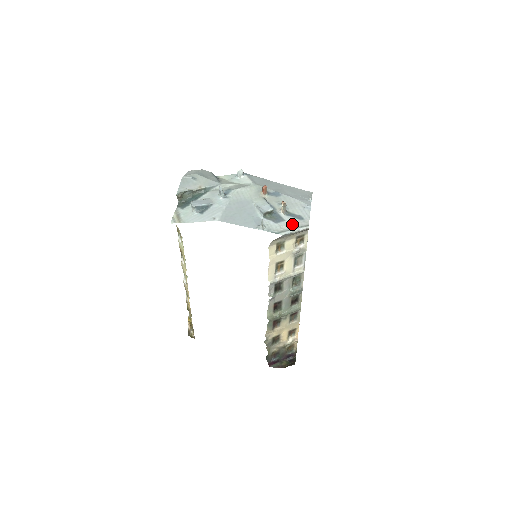
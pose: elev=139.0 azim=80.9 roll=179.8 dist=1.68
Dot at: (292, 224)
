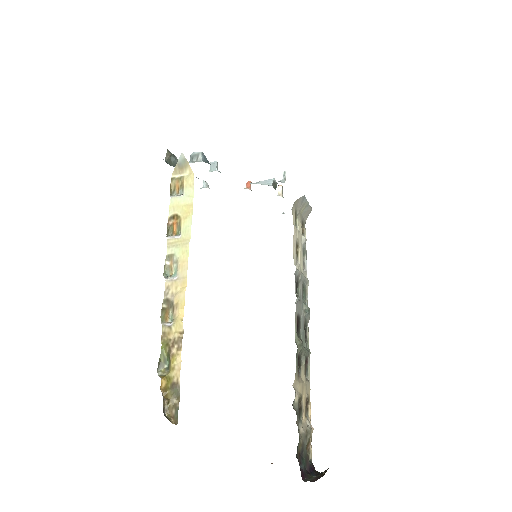
Dot at: occluded
